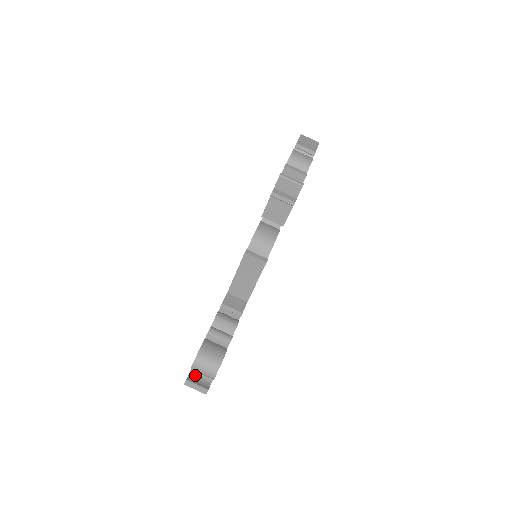
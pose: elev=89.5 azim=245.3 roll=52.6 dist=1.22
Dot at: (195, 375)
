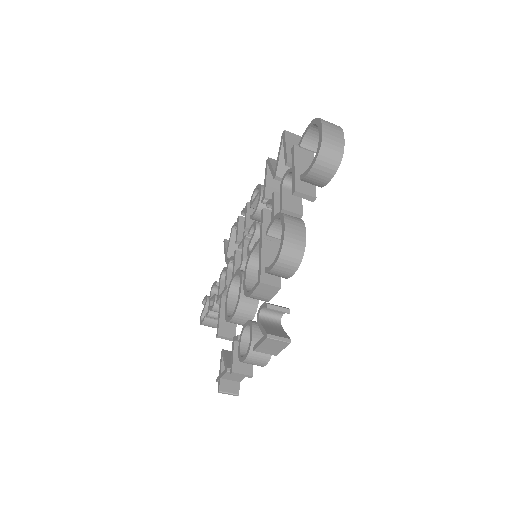
Dot at: occluded
